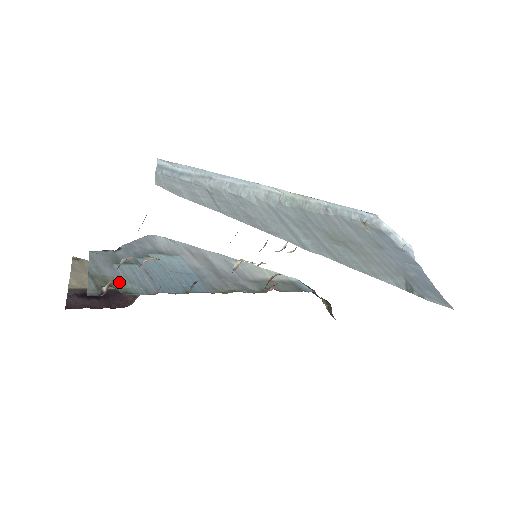
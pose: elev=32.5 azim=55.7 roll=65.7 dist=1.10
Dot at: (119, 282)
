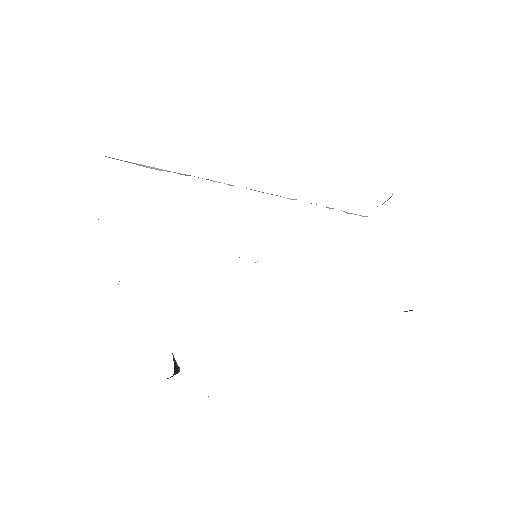
Dot at: occluded
